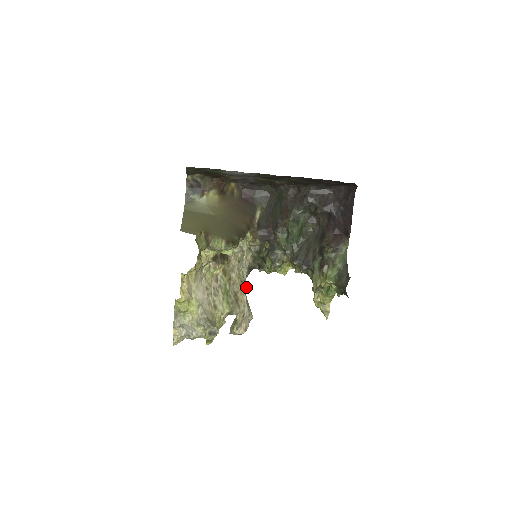
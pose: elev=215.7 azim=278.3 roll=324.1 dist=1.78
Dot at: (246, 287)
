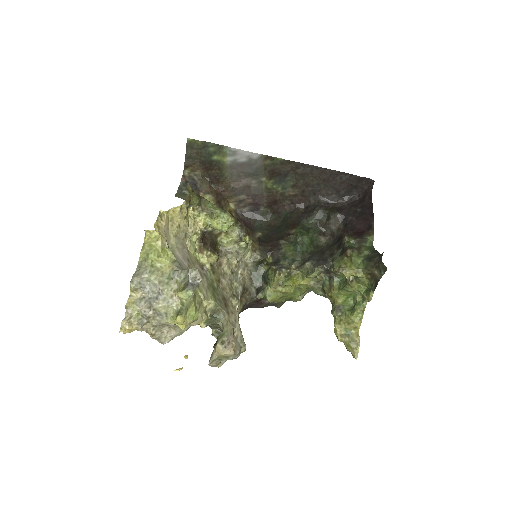
Dot at: (238, 311)
